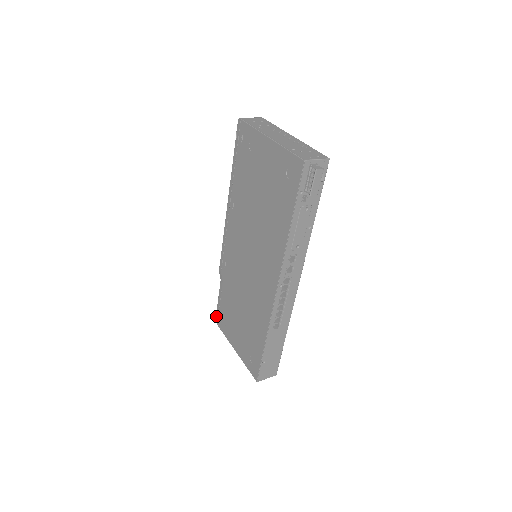
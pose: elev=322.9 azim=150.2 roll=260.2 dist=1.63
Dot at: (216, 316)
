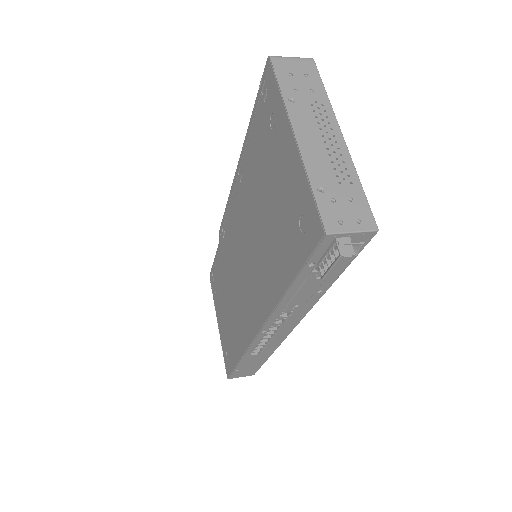
Dot at: (210, 272)
